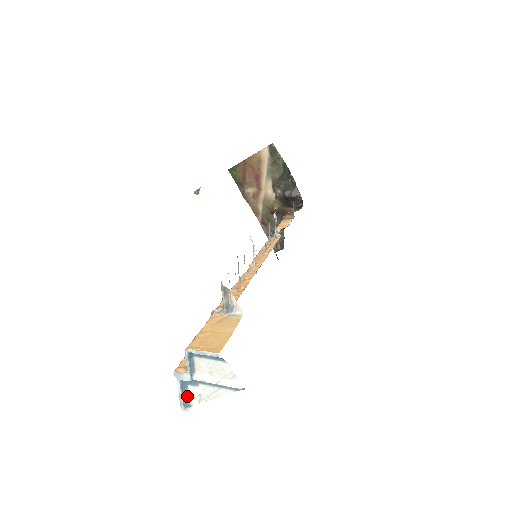
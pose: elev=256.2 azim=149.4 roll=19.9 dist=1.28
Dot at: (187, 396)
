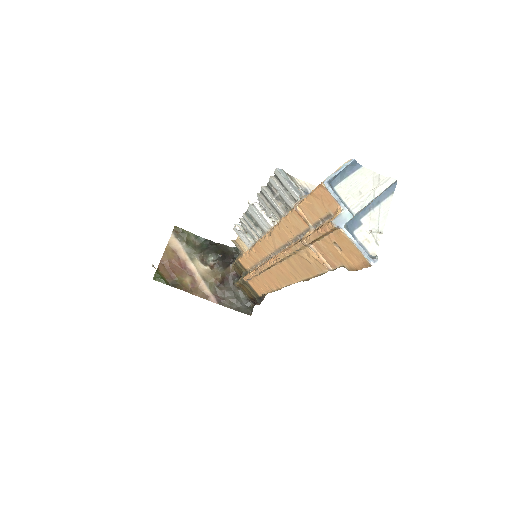
Dot at: (362, 249)
